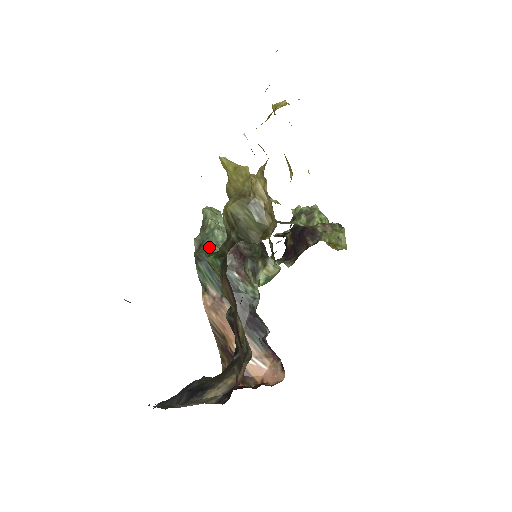
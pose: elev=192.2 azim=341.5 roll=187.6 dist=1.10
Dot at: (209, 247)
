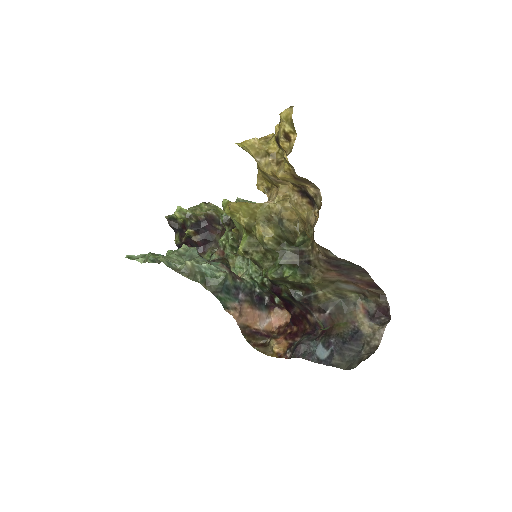
Dot at: (221, 277)
